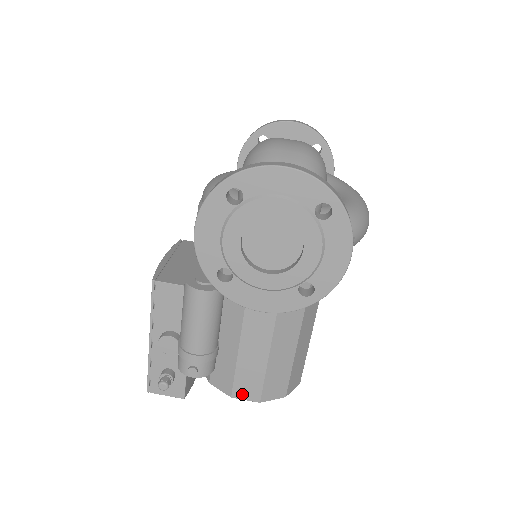
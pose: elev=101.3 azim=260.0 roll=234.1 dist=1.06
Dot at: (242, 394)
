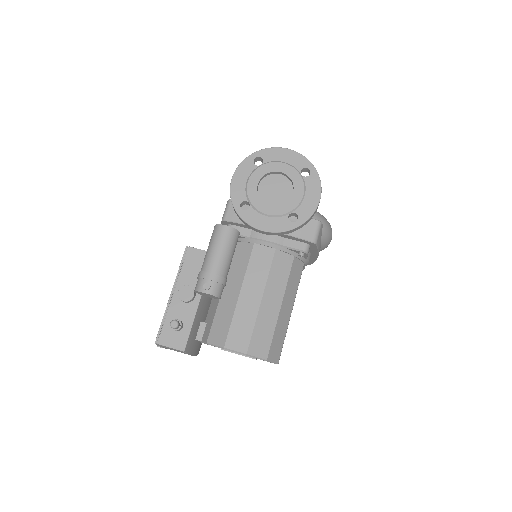
Dot at: (233, 344)
